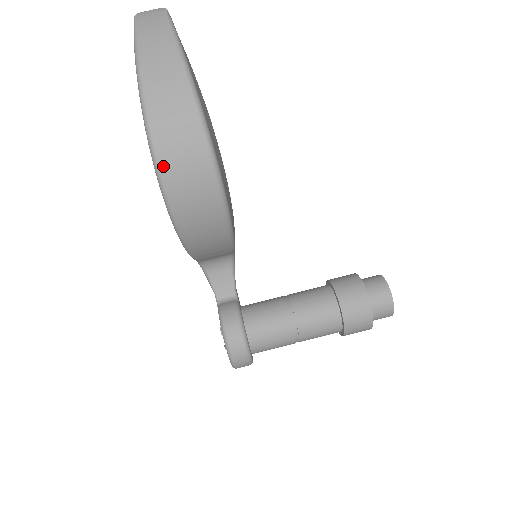
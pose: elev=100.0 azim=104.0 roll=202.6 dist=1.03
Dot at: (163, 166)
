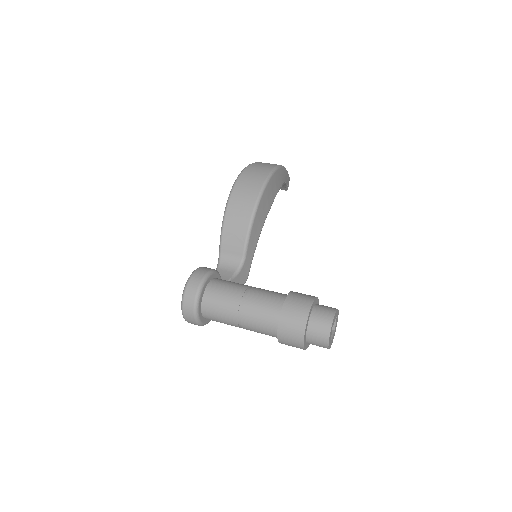
Dot at: (247, 169)
